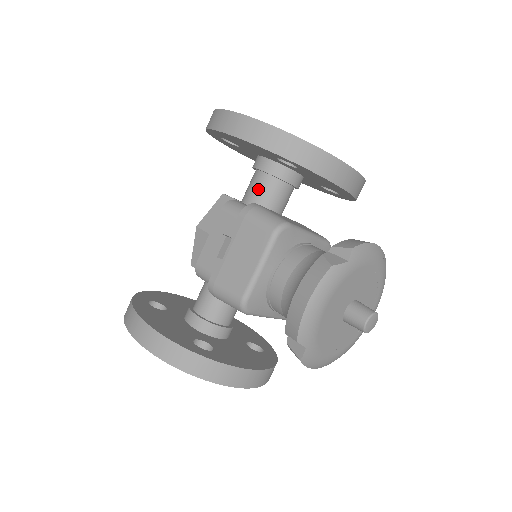
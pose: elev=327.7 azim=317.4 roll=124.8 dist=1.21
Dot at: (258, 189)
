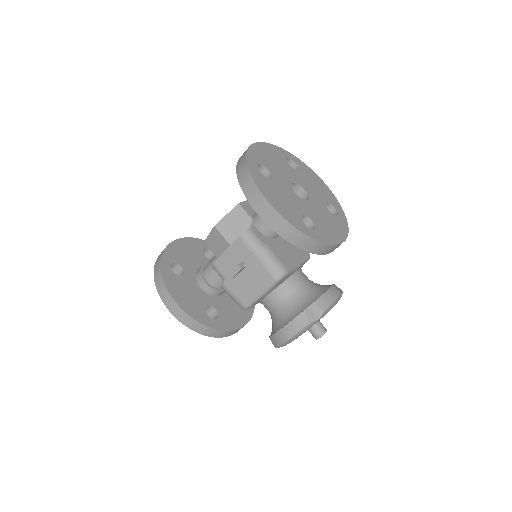
Dot at: occluded
